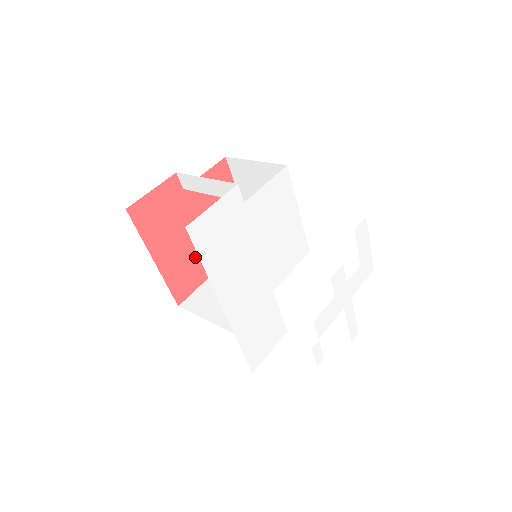
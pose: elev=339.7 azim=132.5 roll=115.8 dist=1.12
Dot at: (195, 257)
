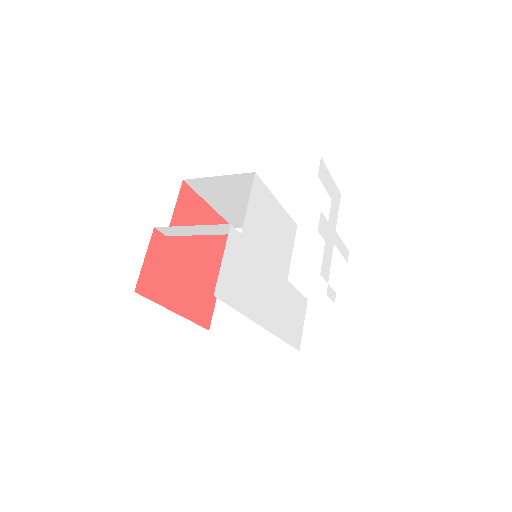
Dot at: (202, 283)
